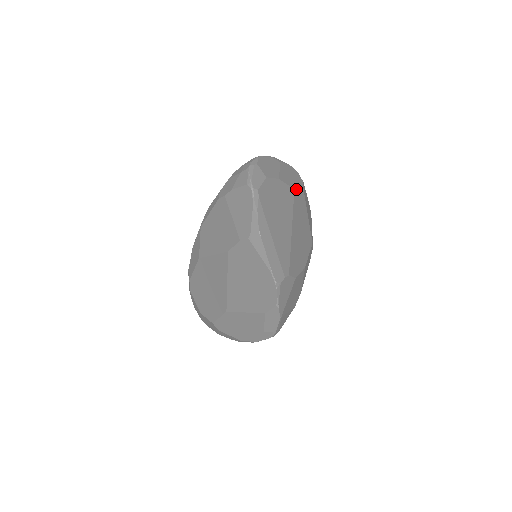
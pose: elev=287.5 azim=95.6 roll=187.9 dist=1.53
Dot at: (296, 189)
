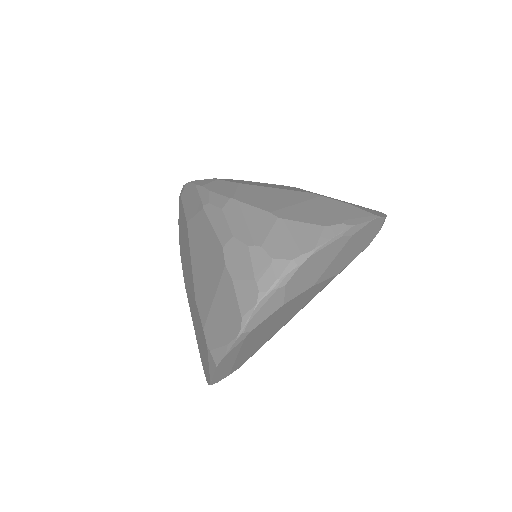
Dot at: occluded
